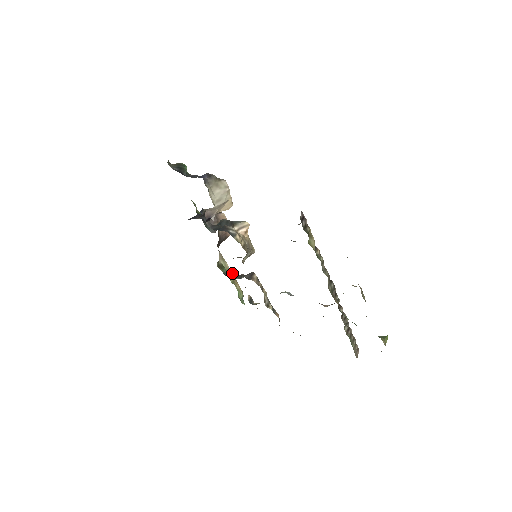
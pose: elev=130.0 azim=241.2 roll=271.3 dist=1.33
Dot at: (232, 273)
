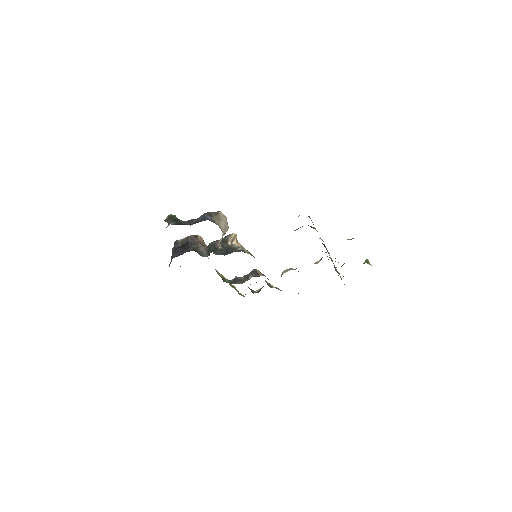
Dot at: (234, 279)
